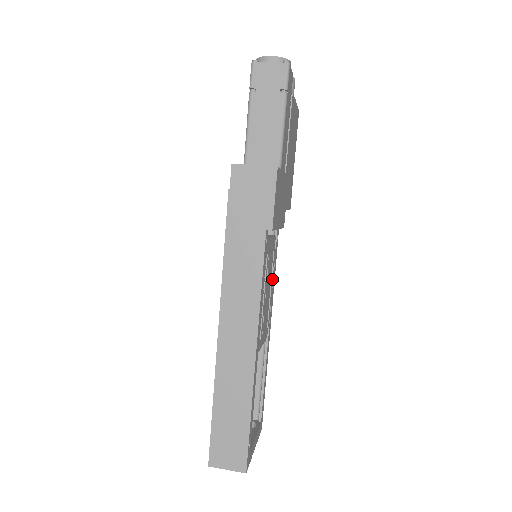
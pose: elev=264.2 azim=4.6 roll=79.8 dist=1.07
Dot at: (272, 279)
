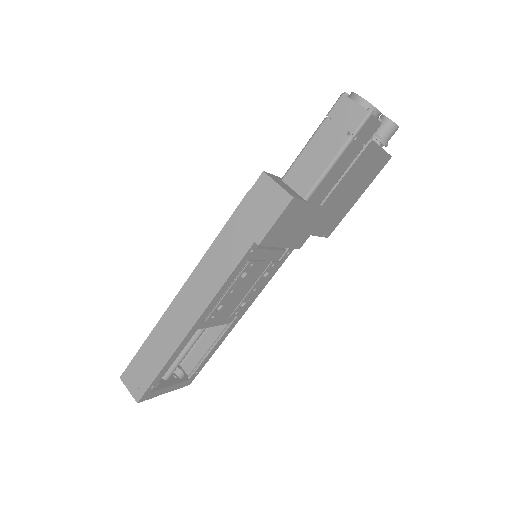
Dot at: (258, 282)
